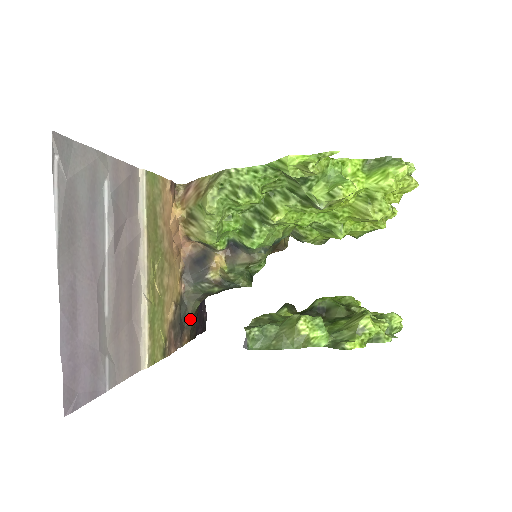
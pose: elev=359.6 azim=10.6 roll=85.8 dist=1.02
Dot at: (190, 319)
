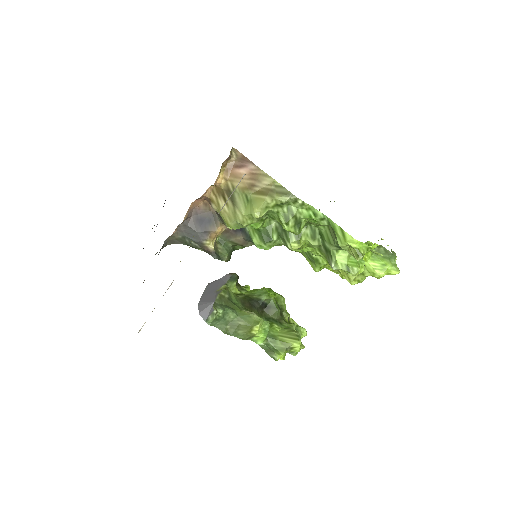
Dot at: occluded
